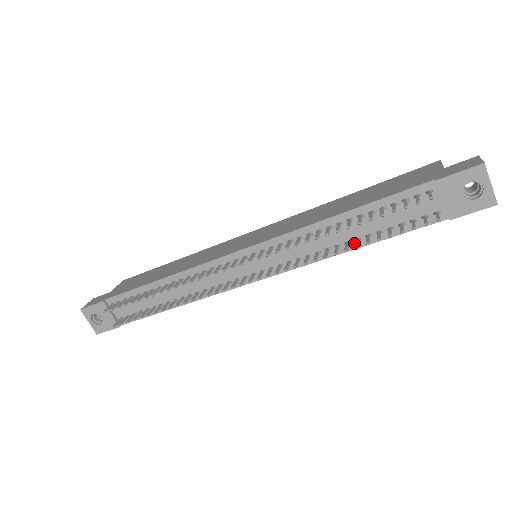
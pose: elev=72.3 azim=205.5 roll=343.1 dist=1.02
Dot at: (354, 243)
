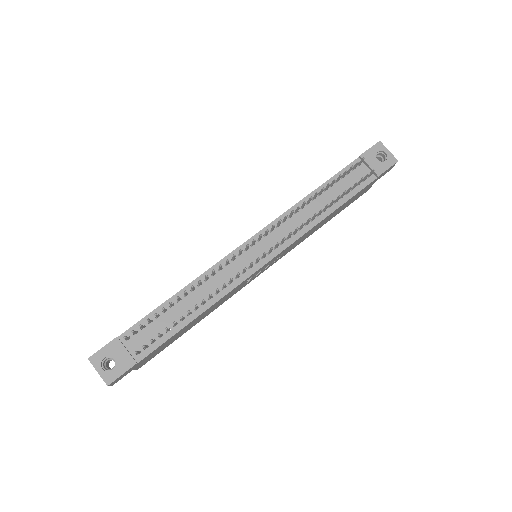
Dot at: (328, 210)
